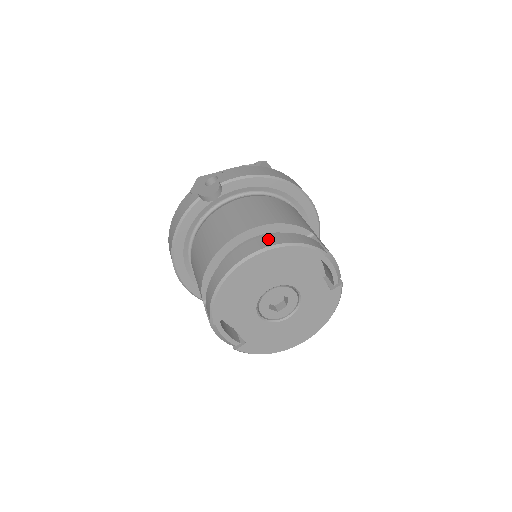
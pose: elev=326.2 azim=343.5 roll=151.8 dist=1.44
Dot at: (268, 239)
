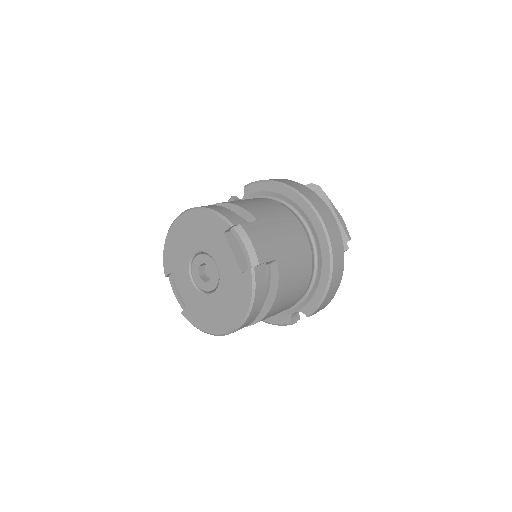
Dot at: occluded
